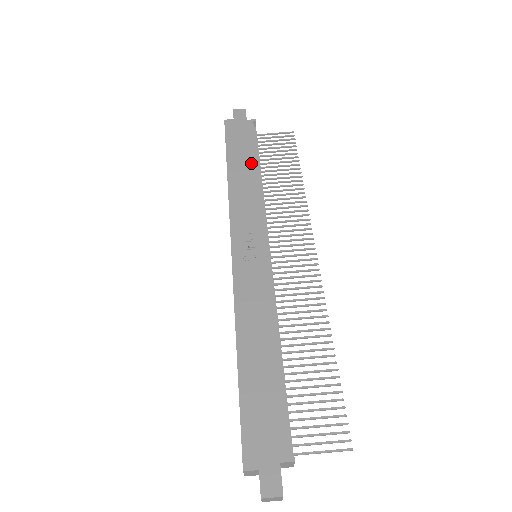
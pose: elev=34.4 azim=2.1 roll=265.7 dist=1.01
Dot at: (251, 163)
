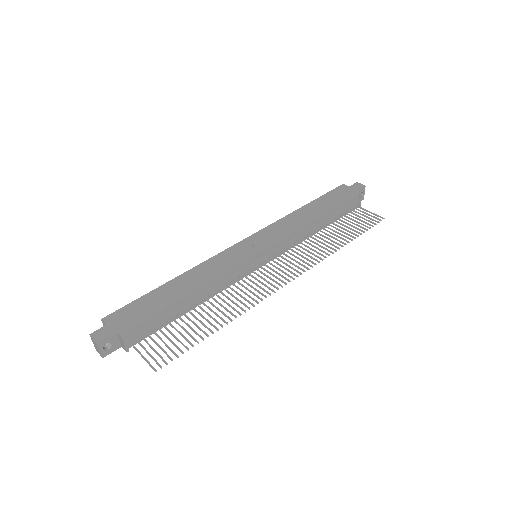
Dot at: (321, 211)
